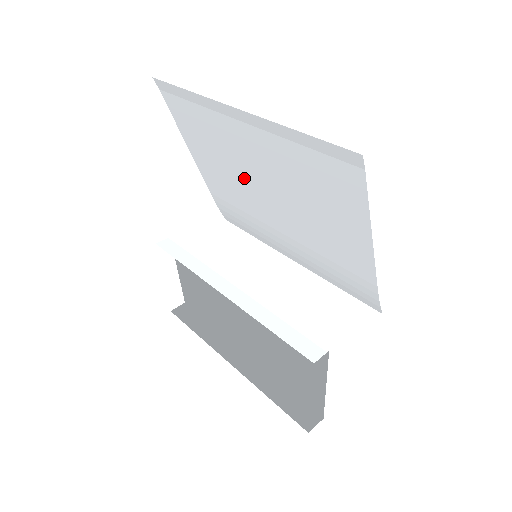
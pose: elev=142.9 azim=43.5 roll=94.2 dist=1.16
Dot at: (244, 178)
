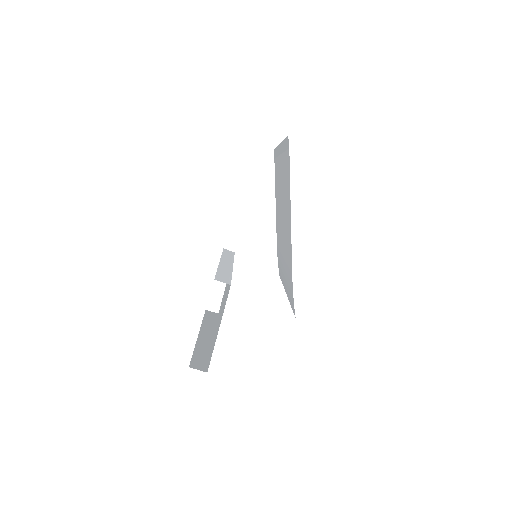
Dot at: (280, 209)
